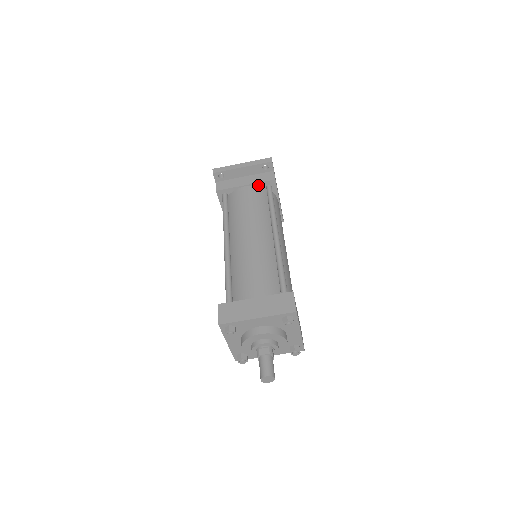
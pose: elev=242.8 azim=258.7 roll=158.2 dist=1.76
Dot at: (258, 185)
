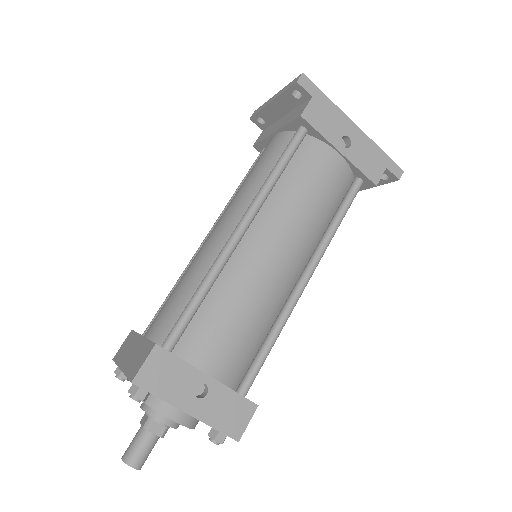
Dot at: (288, 129)
